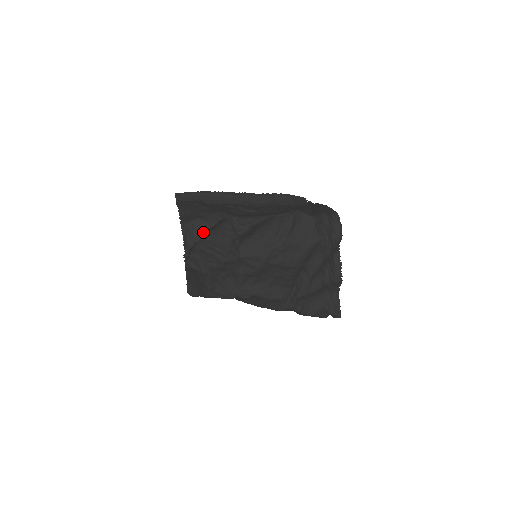
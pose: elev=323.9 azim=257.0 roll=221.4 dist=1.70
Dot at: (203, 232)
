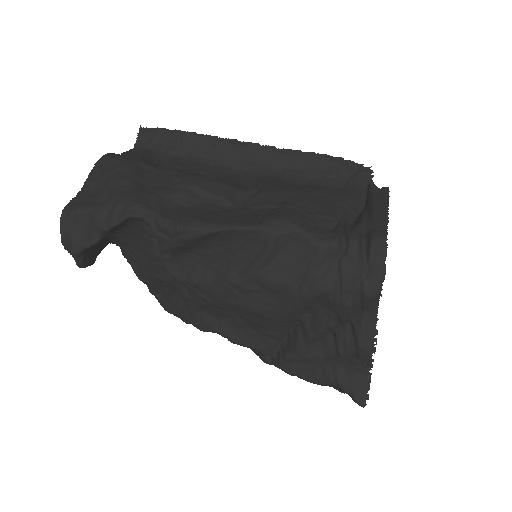
Dot at: (95, 234)
